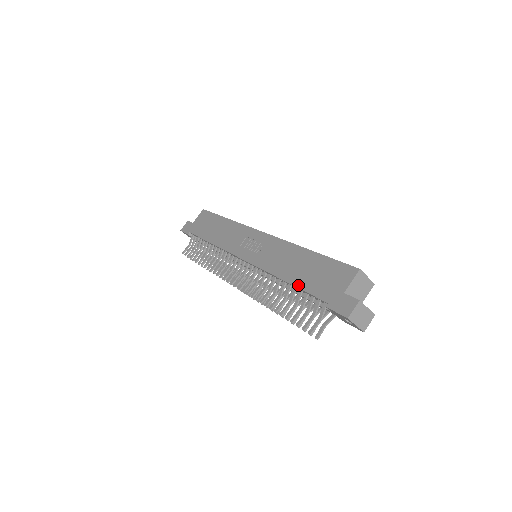
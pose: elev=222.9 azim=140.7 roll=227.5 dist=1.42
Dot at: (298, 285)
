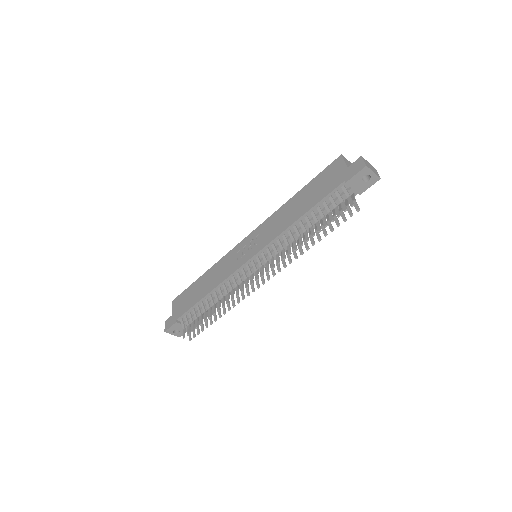
Dot at: (312, 205)
